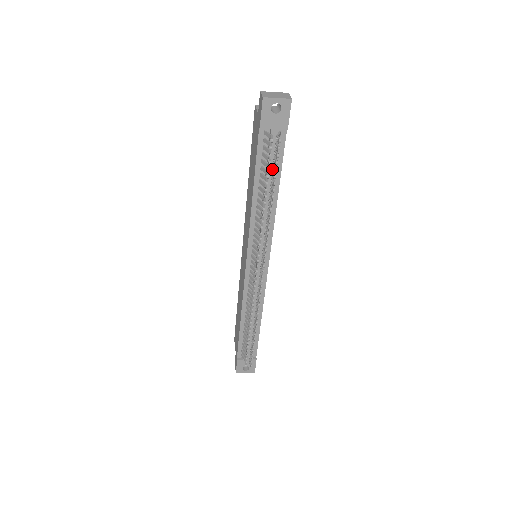
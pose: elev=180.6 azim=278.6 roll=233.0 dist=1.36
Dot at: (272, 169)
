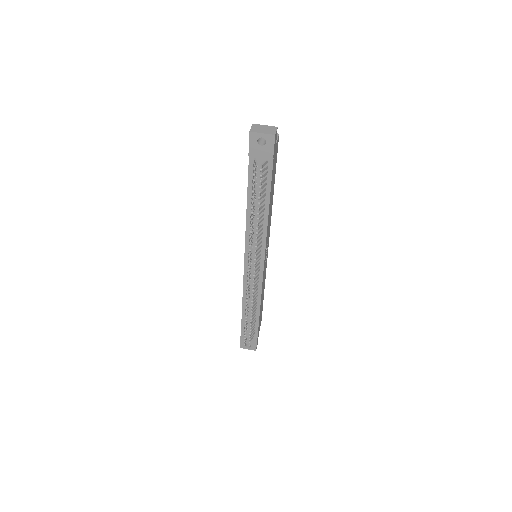
Dot at: (262, 189)
